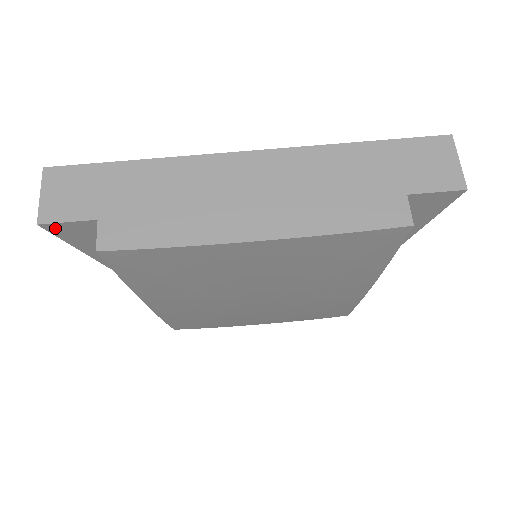
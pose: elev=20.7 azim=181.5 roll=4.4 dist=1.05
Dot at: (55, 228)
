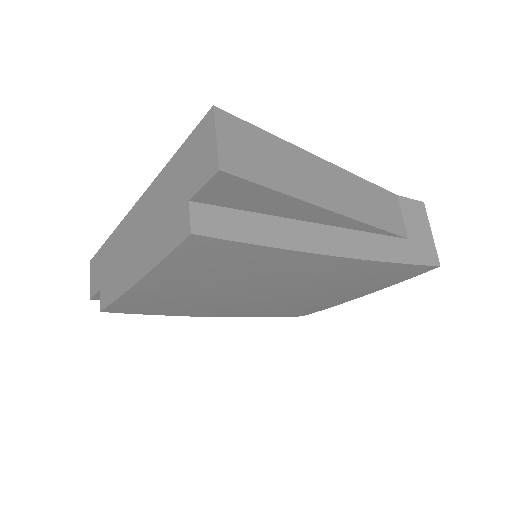
Dot at: (99, 298)
